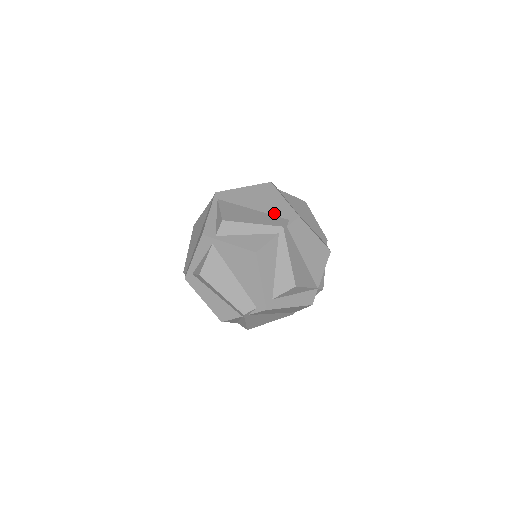
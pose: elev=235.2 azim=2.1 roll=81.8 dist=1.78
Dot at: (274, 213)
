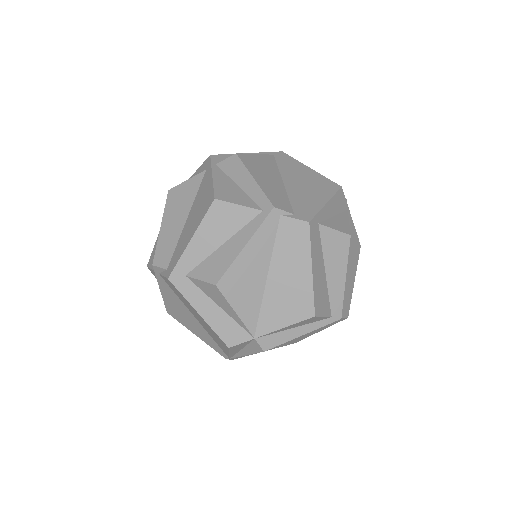
Dot at: (293, 199)
